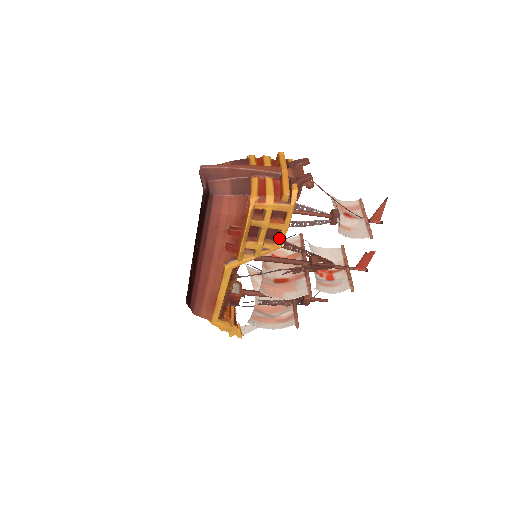
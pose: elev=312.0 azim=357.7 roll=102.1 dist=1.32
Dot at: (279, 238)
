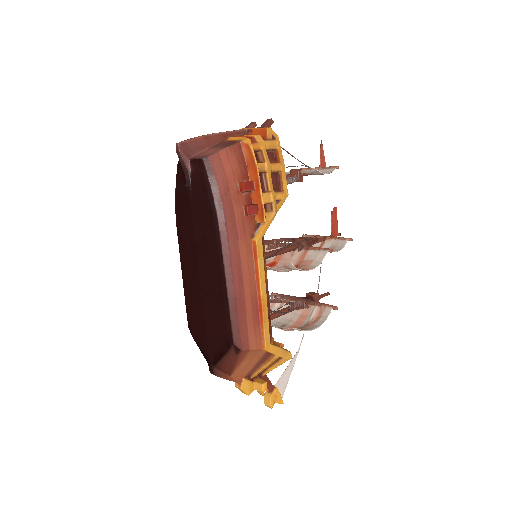
Dot at: (283, 182)
